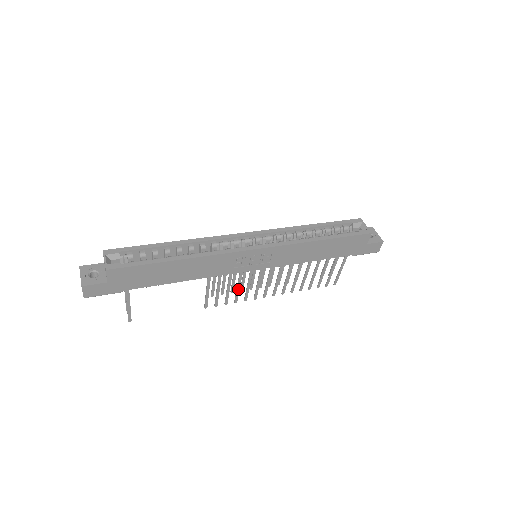
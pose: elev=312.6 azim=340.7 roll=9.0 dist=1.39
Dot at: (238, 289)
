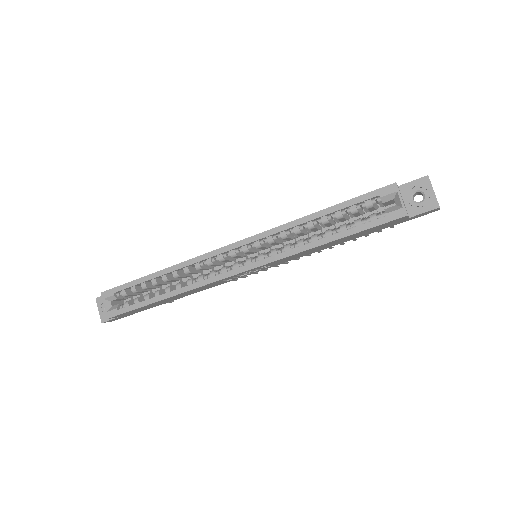
Dot at: occluded
